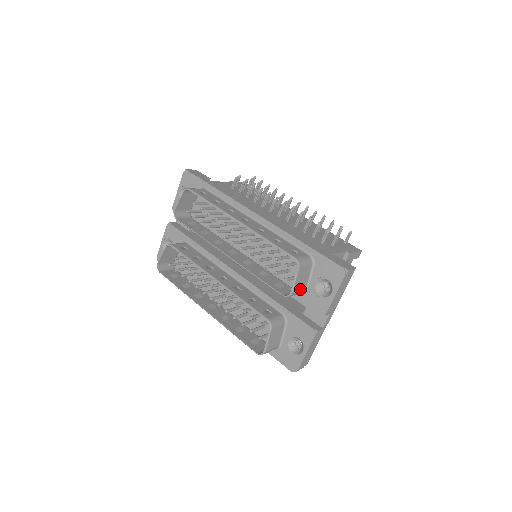
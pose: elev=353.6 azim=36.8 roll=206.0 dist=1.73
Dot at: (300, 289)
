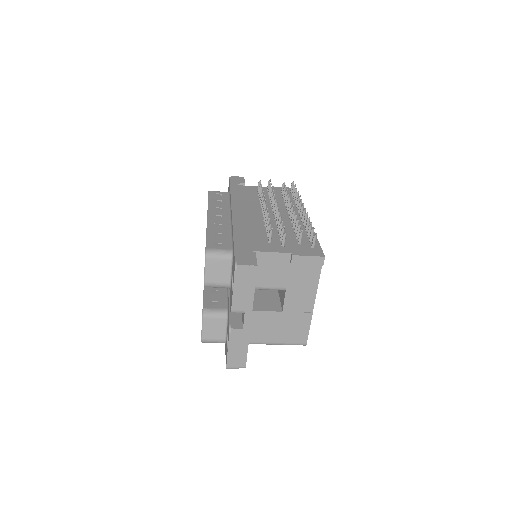
Dot at: (219, 282)
